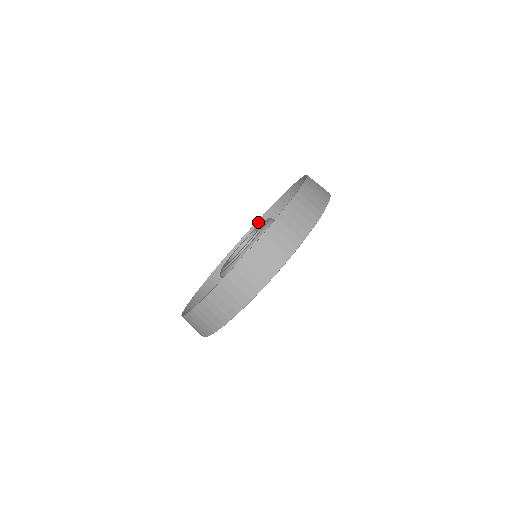
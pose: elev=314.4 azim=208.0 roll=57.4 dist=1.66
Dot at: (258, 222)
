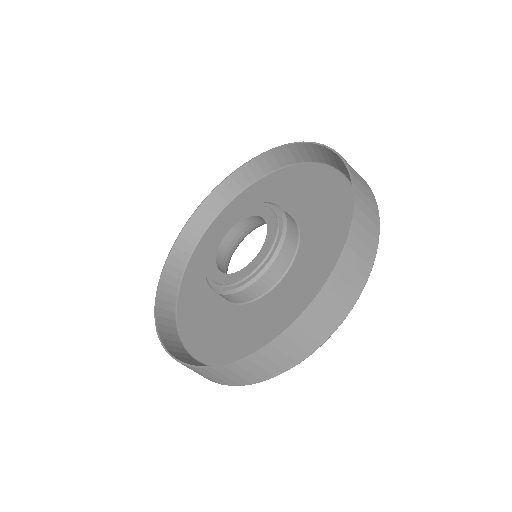
Dot at: (220, 186)
